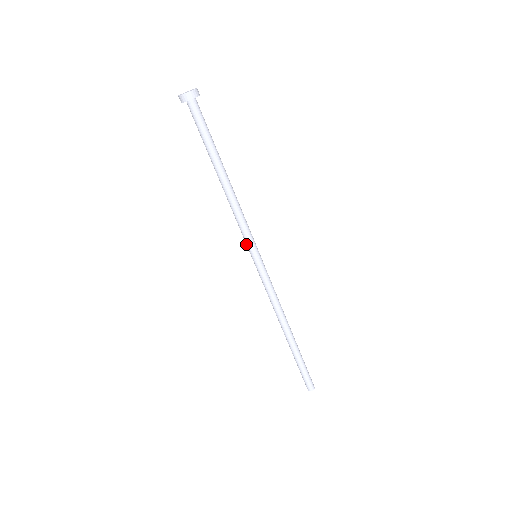
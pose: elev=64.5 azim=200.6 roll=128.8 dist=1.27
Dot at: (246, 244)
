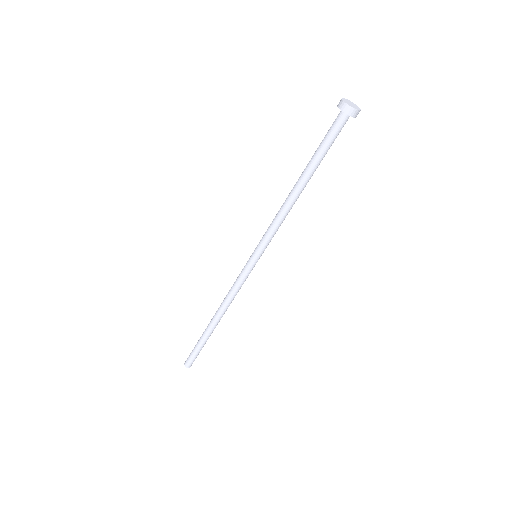
Dot at: (260, 244)
